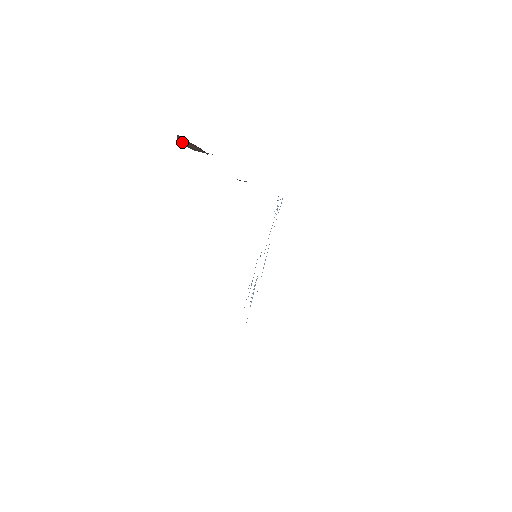
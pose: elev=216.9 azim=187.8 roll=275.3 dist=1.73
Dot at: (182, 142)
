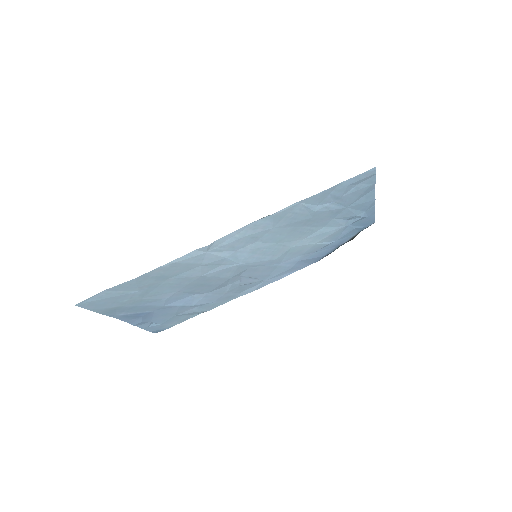
Dot at: occluded
